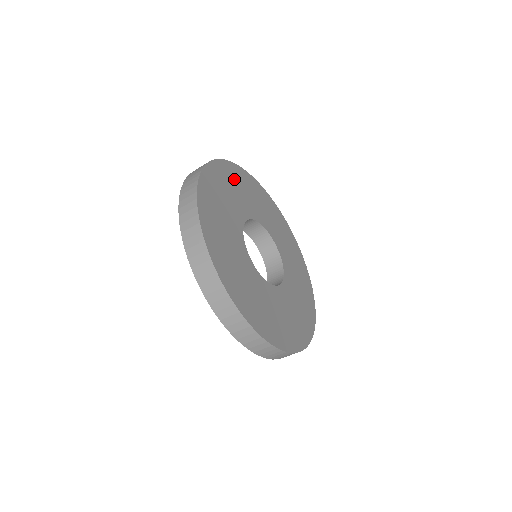
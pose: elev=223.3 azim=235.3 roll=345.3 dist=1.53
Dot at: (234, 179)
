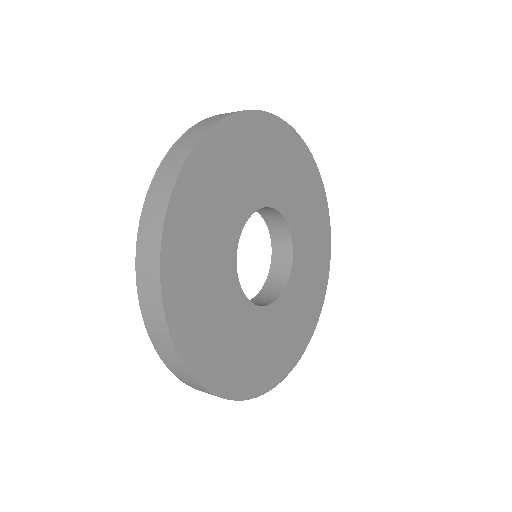
Dot at: (196, 210)
